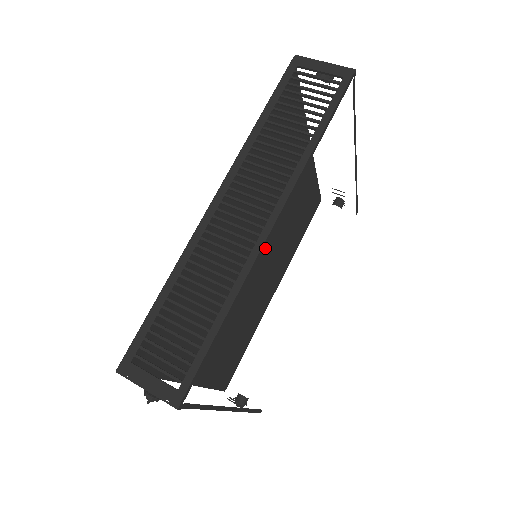
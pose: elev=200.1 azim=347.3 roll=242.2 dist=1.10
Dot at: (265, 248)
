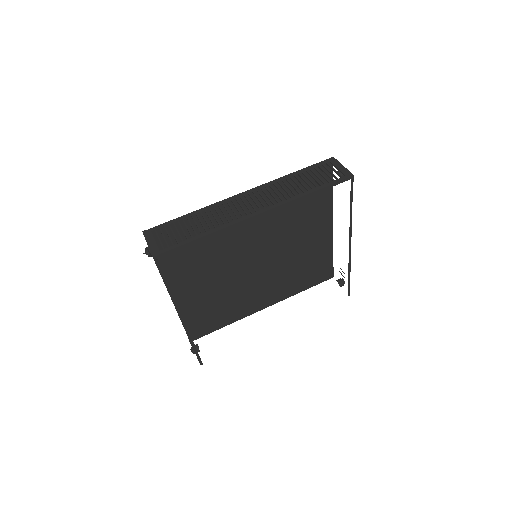
Dot at: (268, 262)
